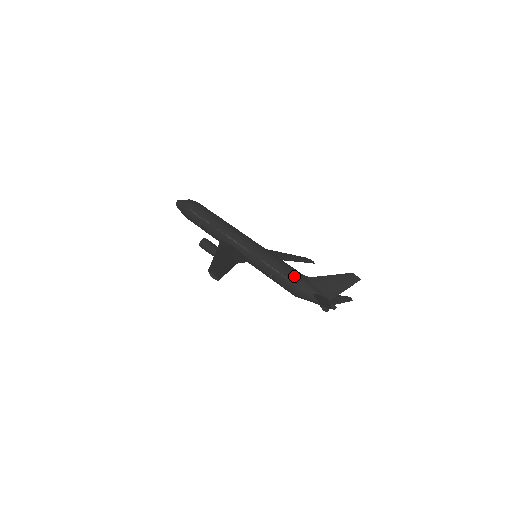
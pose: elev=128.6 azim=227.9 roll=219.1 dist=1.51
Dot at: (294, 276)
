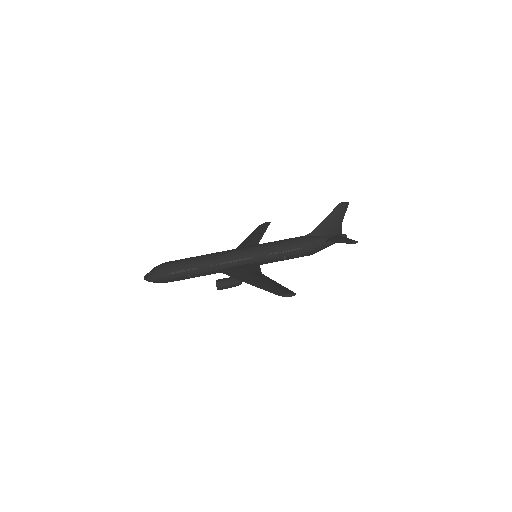
Dot at: (302, 242)
